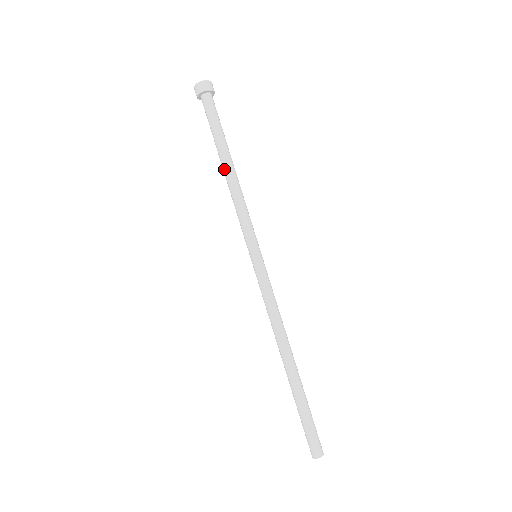
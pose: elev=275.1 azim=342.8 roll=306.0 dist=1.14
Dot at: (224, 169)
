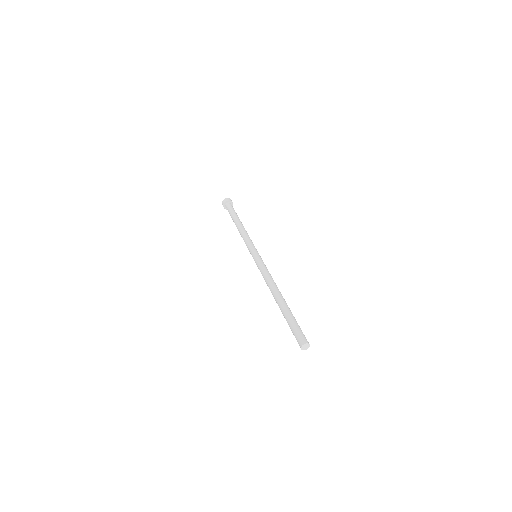
Dot at: (240, 224)
